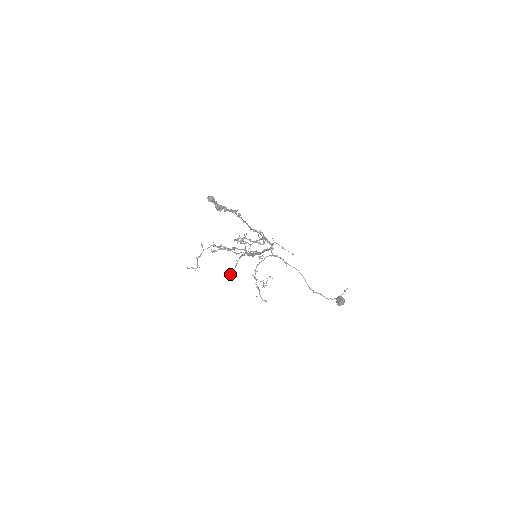
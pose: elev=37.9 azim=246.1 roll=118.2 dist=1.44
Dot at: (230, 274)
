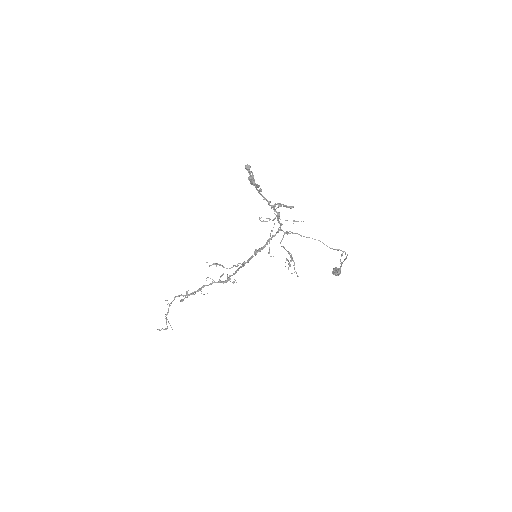
Dot at: (269, 252)
